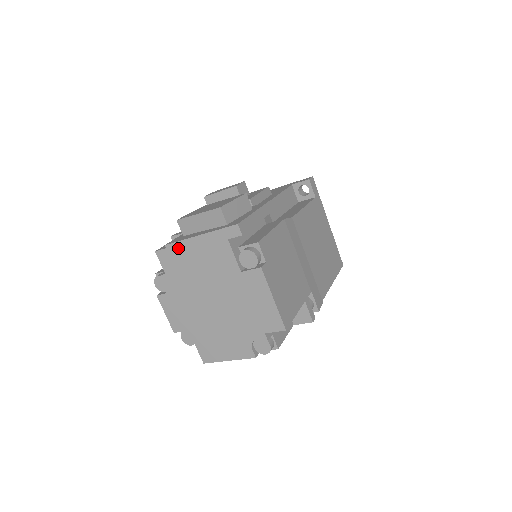
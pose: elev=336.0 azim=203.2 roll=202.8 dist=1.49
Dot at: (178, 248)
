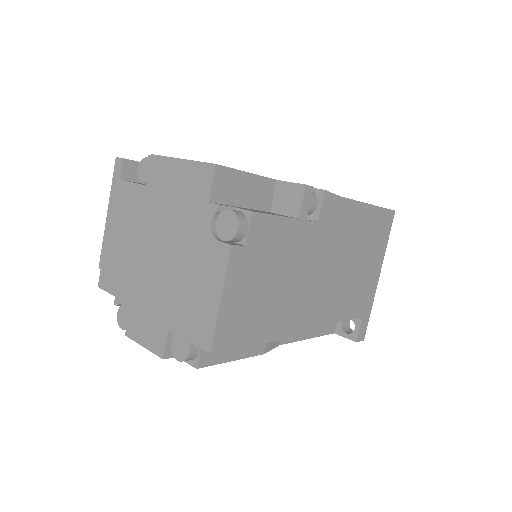
Dot at: (105, 252)
